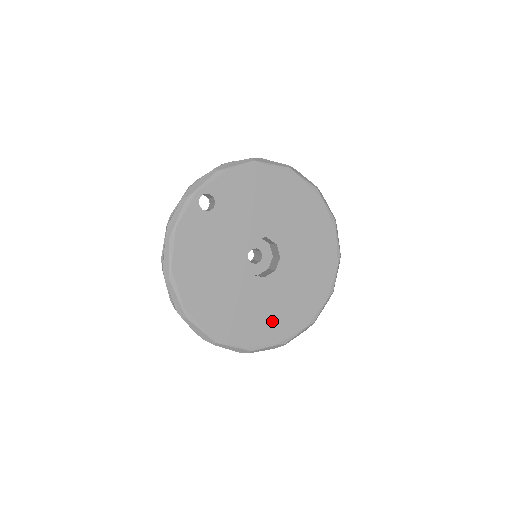
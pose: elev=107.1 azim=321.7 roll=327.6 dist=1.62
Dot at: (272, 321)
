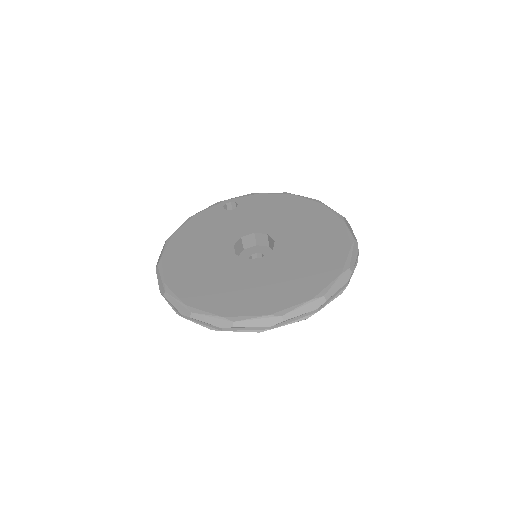
Dot at: (231, 295)
